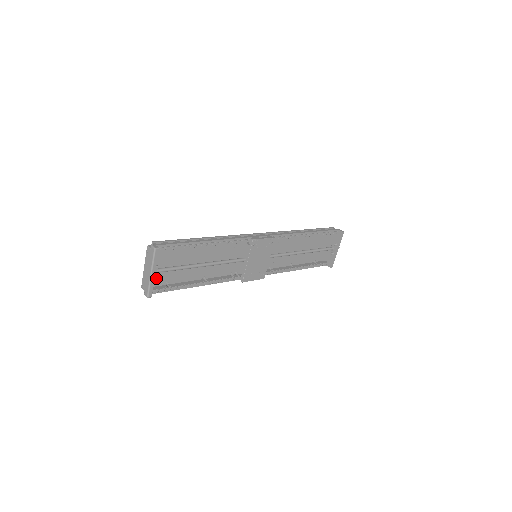
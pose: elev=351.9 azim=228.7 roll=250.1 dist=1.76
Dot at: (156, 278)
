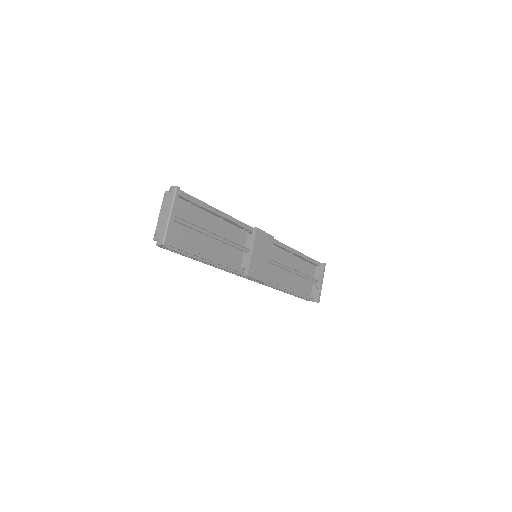
Dot at: (173, 223)
